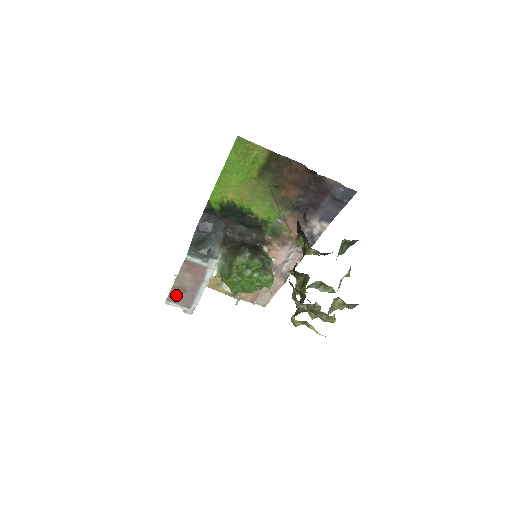
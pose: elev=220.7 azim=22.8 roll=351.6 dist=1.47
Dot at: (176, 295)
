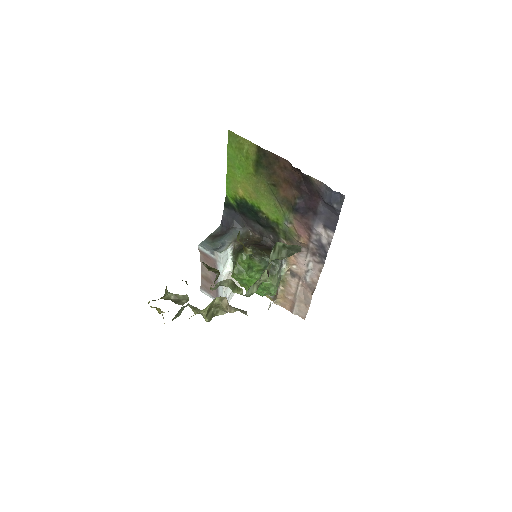
Dot at: (206, 285)
